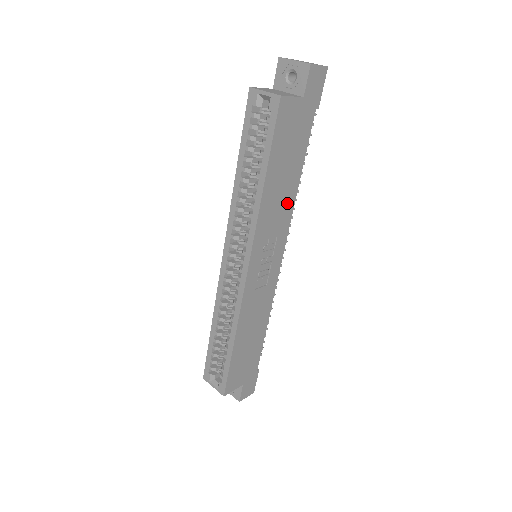
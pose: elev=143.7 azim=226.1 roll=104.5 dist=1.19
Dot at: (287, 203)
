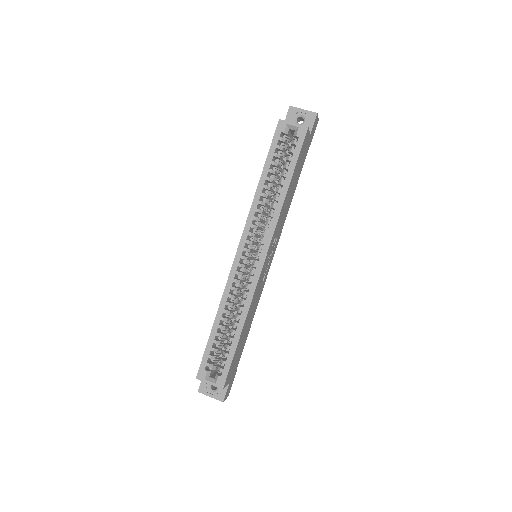
Dot at: (286, 212)
